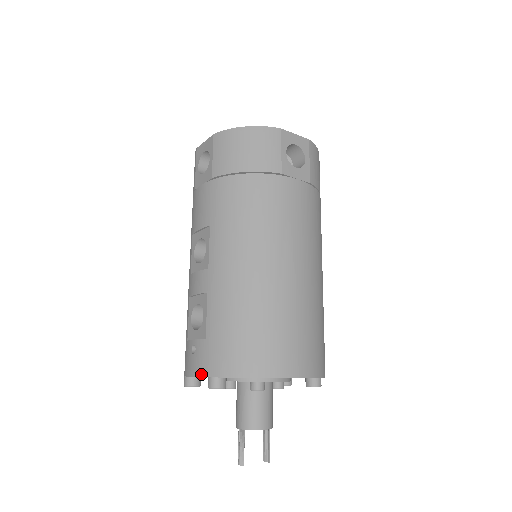
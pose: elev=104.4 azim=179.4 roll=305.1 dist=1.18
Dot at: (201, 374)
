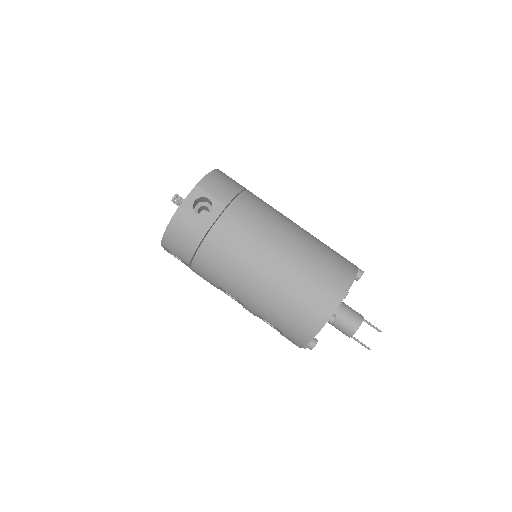
Dot at: (301, 347)
